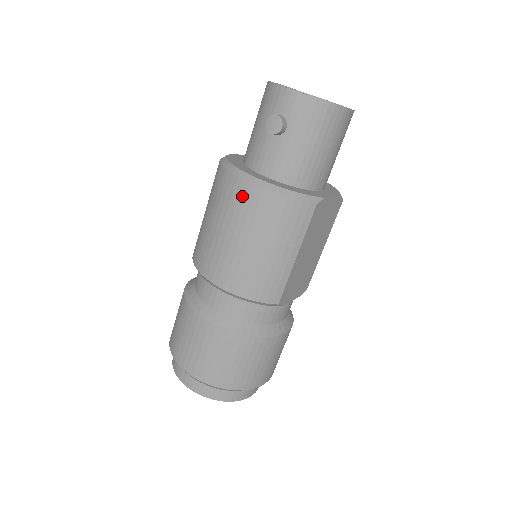
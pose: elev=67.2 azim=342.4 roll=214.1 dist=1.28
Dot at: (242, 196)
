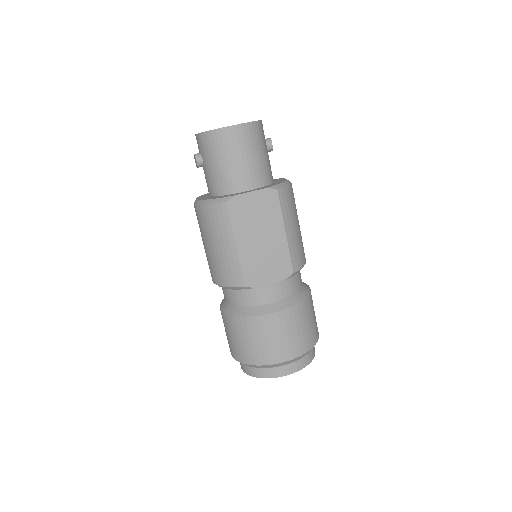
Dot at: (196, 215)
